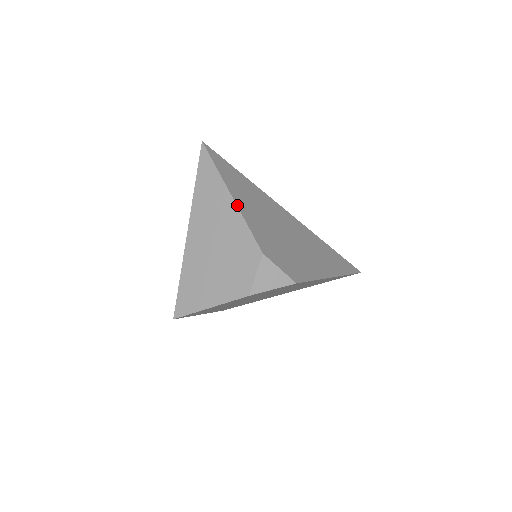
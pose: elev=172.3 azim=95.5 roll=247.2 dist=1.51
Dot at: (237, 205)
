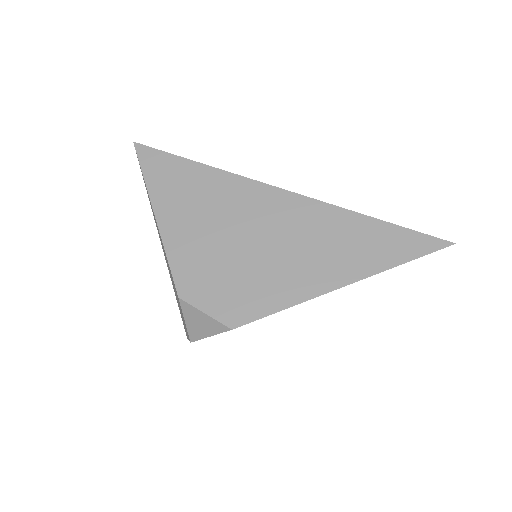
Dot at: (159, 229)
